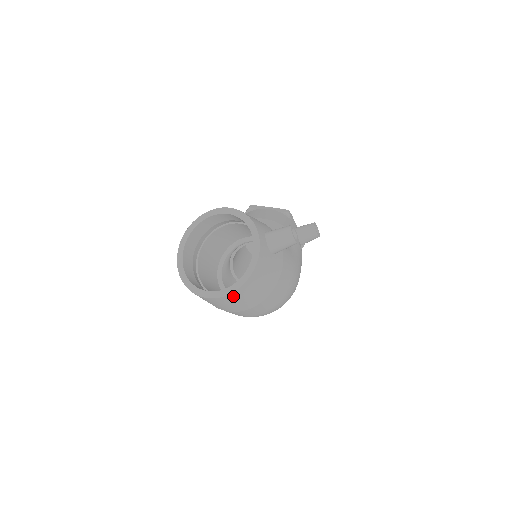
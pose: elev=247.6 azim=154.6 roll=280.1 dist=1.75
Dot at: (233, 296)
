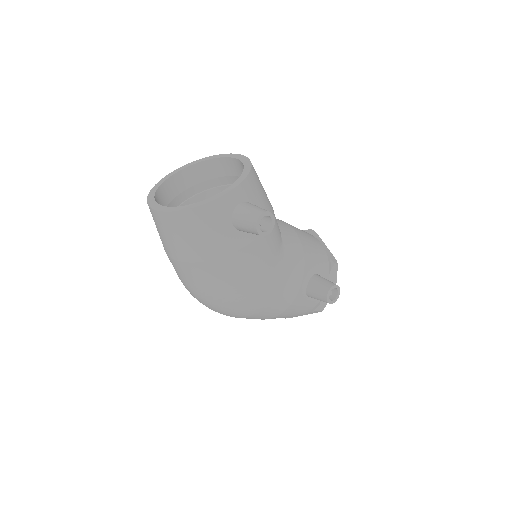
Dot at: (161, 218)
